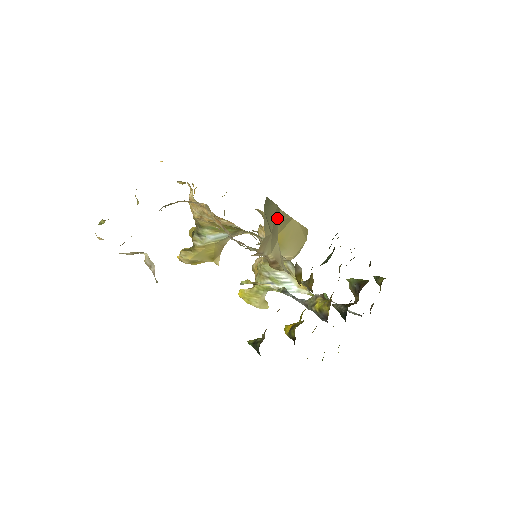
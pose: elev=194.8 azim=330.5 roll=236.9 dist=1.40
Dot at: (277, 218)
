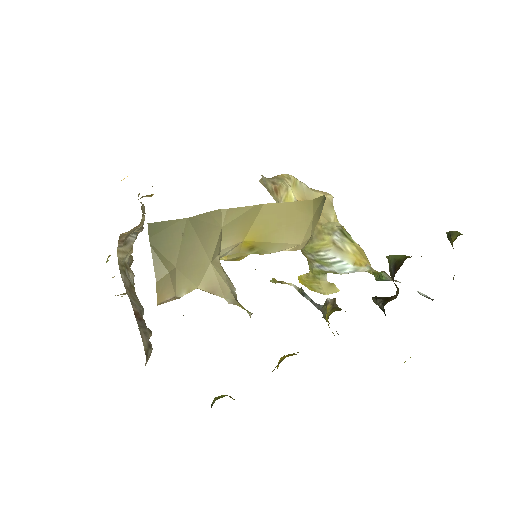
Dot at: (195, 235)
